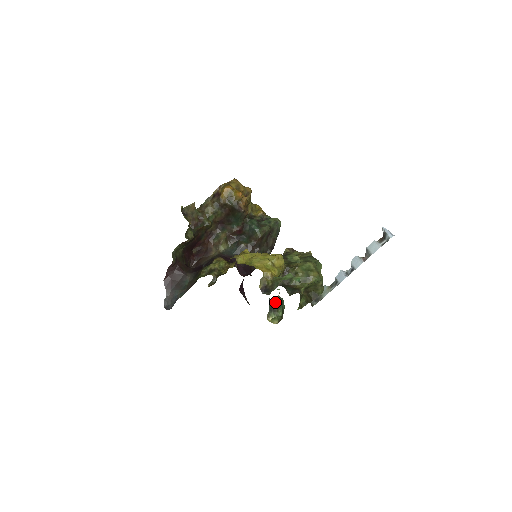
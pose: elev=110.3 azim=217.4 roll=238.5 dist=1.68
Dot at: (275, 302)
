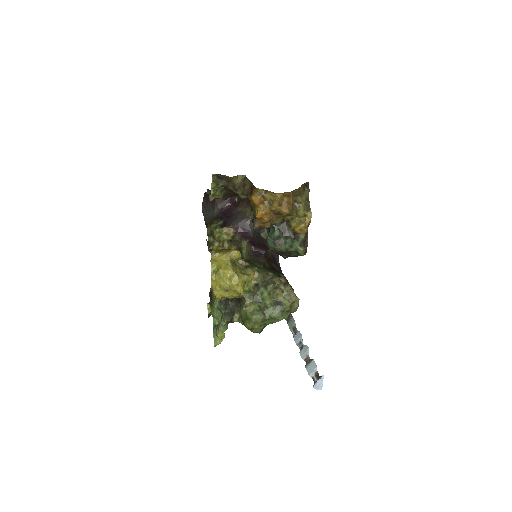
Dot at: occluded
